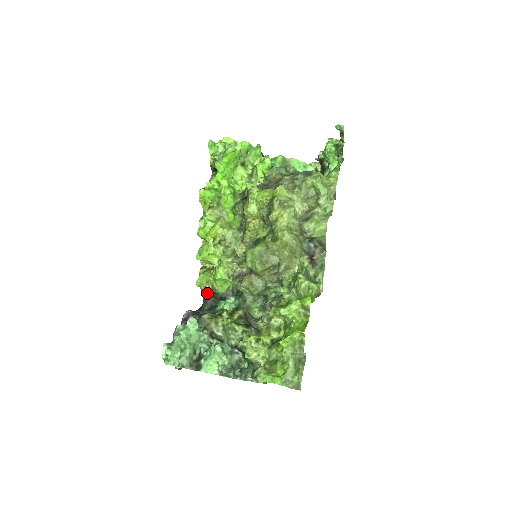
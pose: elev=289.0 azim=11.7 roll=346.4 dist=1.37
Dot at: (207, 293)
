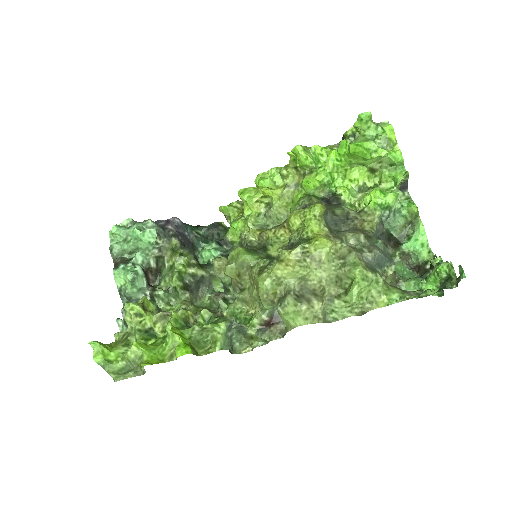
Dot at: (222, 223)
